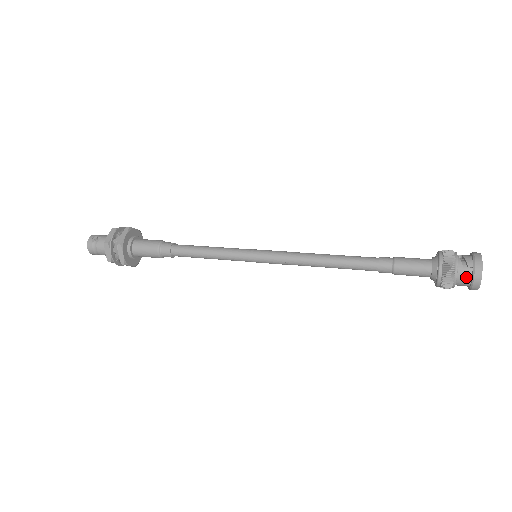
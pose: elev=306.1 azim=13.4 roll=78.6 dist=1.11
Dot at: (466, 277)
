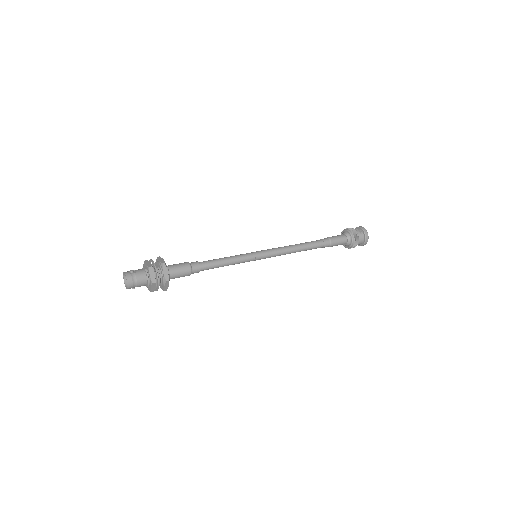
Dot at: (362, 235)
